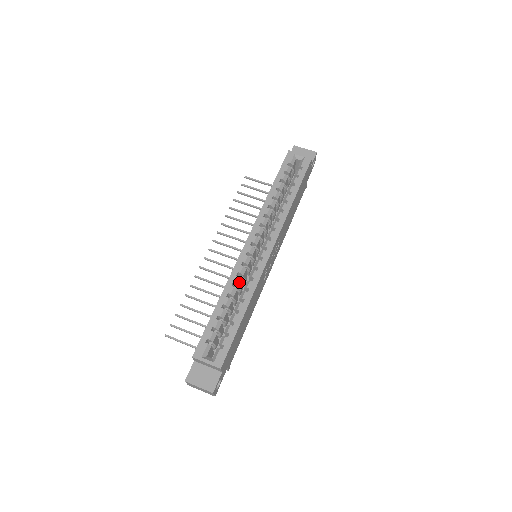
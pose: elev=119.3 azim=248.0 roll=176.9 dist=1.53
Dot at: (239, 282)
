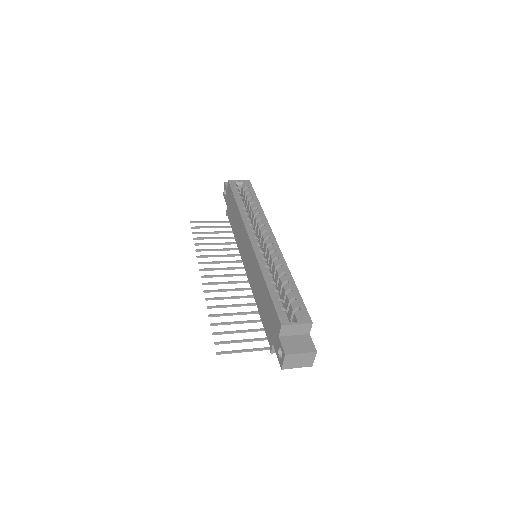
Dot at: (268, 265)
